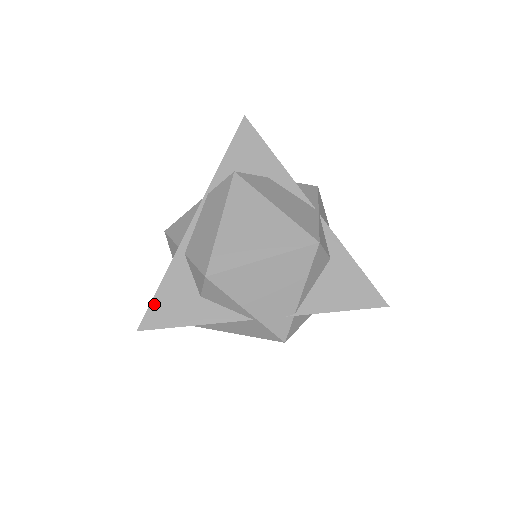
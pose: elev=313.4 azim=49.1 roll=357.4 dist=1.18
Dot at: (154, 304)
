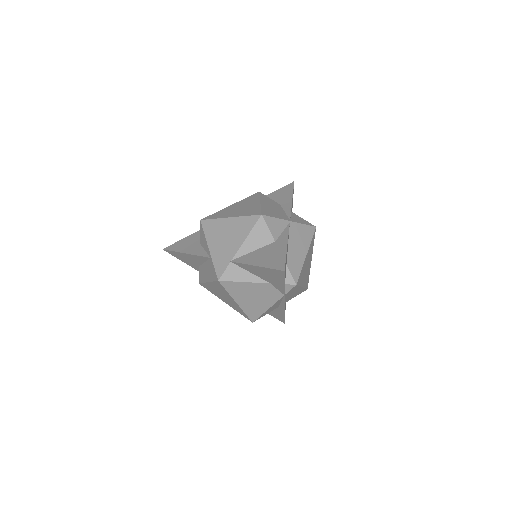
Dot at: (180, 241)
